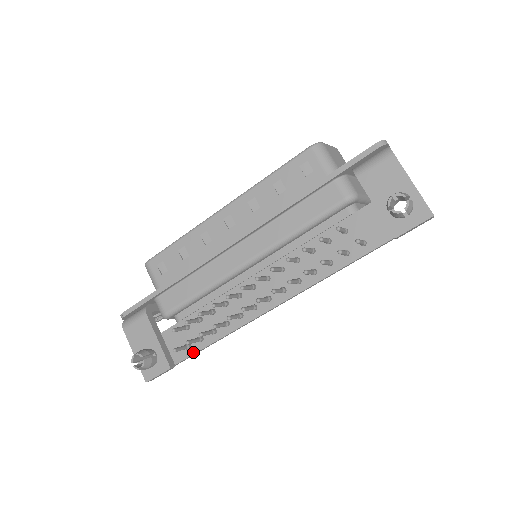
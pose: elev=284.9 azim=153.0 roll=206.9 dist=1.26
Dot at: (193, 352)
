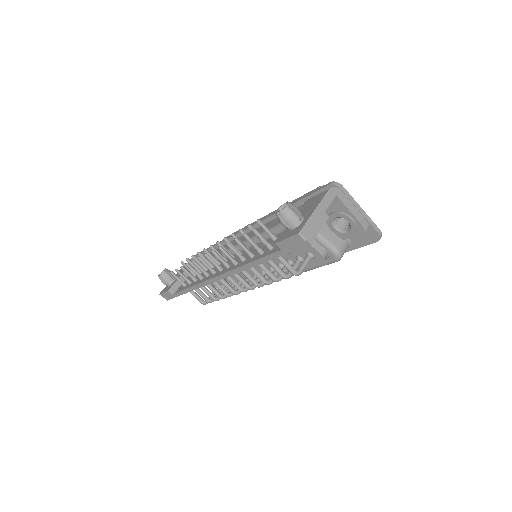
Dot at: (183, 289)
